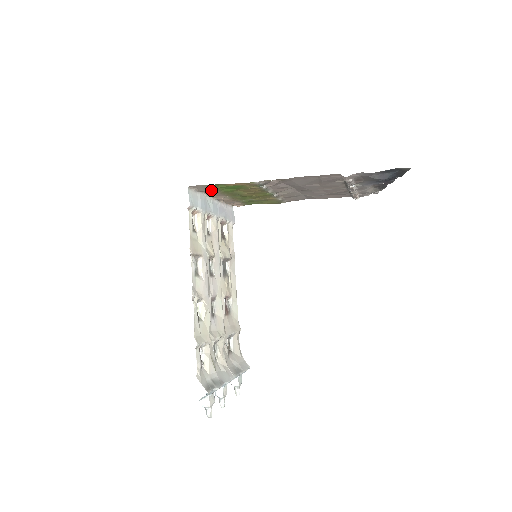
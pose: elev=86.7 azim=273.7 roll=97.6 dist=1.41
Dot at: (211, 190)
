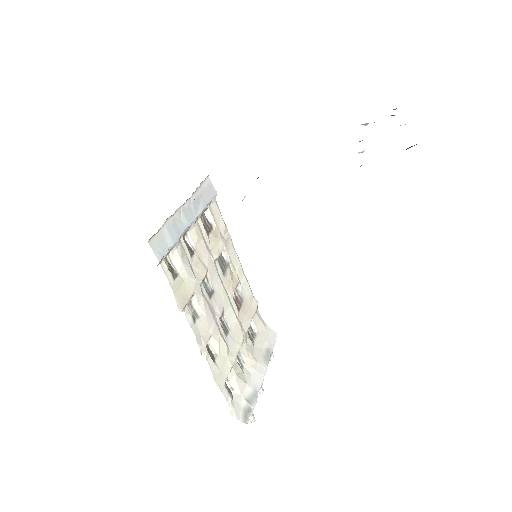
Dot at: occluded
